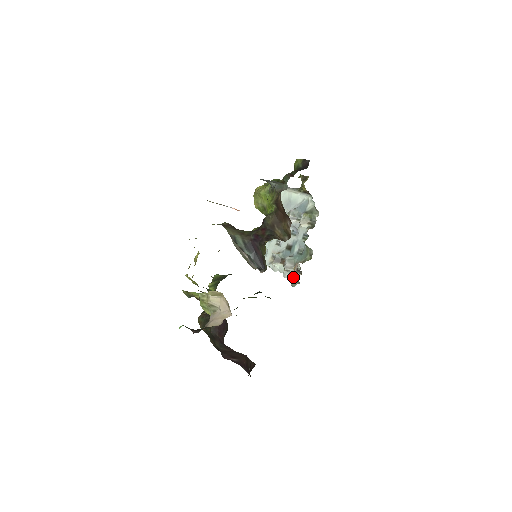
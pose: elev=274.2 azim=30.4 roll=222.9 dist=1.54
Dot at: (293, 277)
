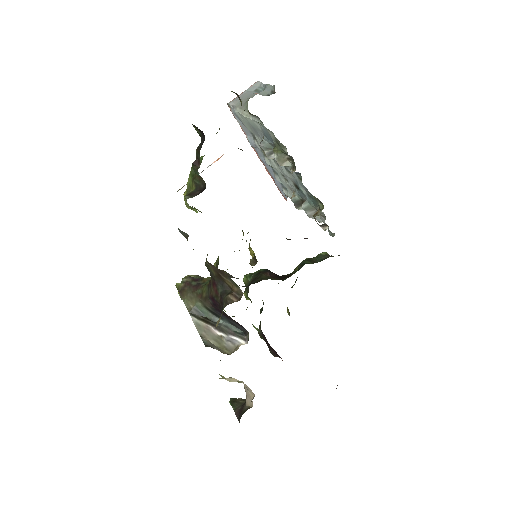
Dot at: occluded
